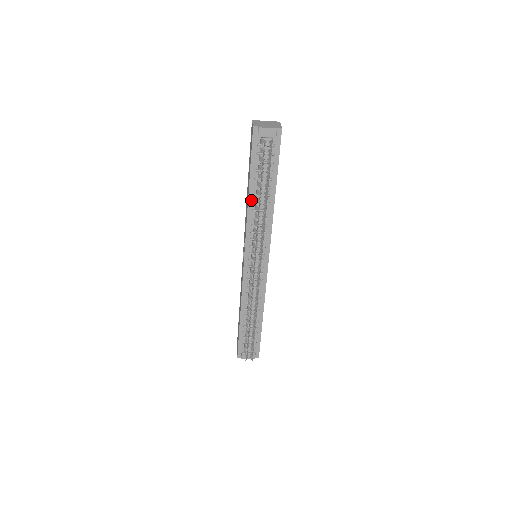
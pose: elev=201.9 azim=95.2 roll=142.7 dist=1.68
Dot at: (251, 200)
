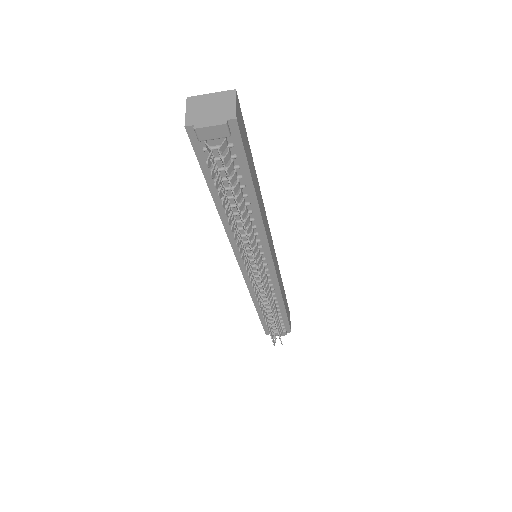
Dot at: (223, 212)
